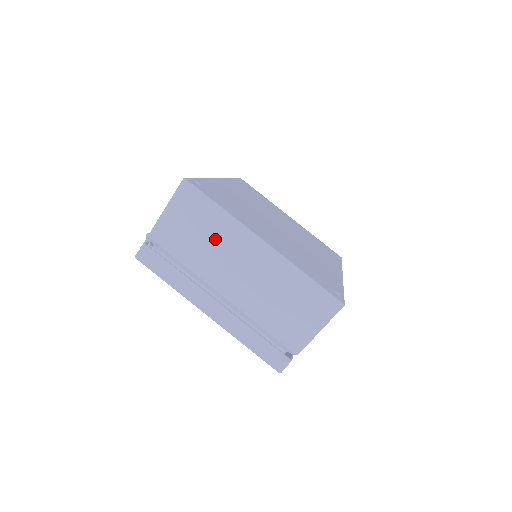
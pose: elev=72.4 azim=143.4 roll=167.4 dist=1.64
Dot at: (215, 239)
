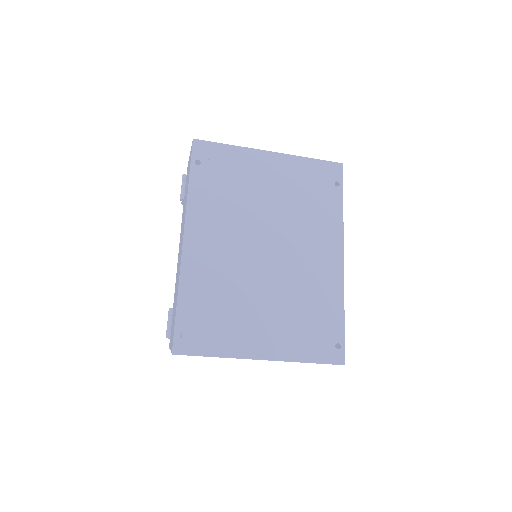
Dot at: occluded
